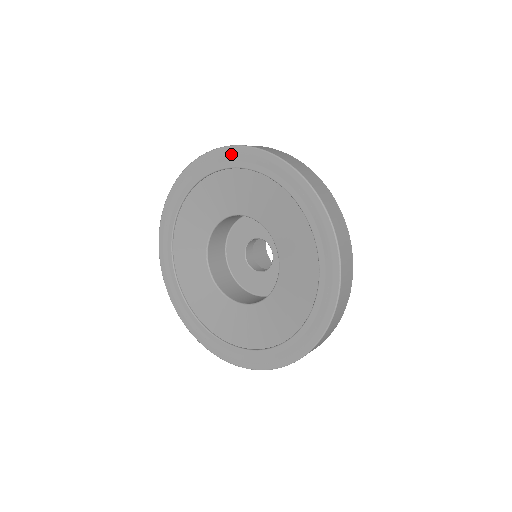
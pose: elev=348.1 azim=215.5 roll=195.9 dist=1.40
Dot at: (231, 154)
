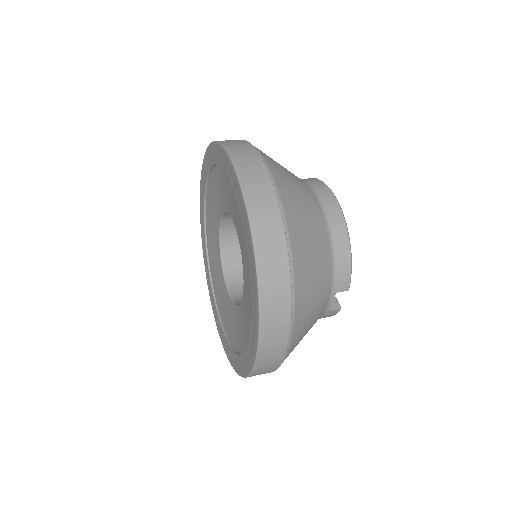
Dot at: (202, 179)
